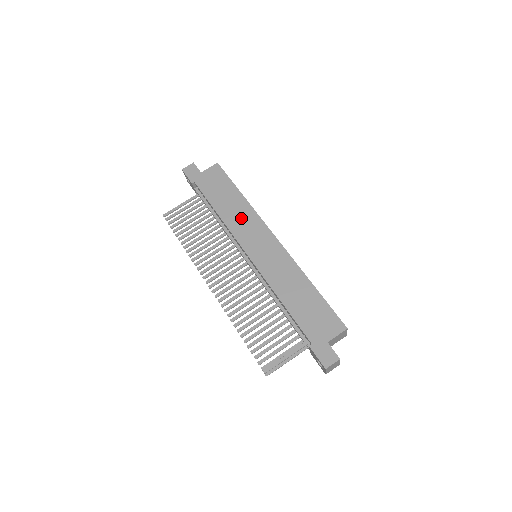
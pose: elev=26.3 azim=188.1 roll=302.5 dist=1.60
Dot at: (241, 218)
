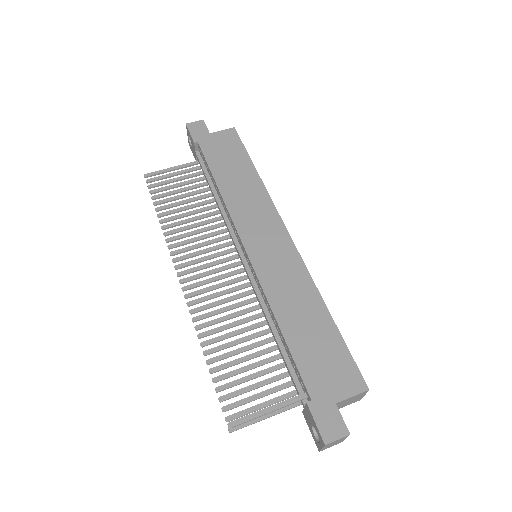
Dot at: (248, 200)
